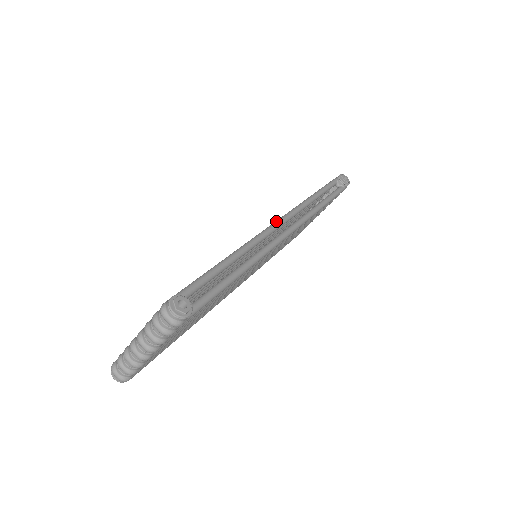
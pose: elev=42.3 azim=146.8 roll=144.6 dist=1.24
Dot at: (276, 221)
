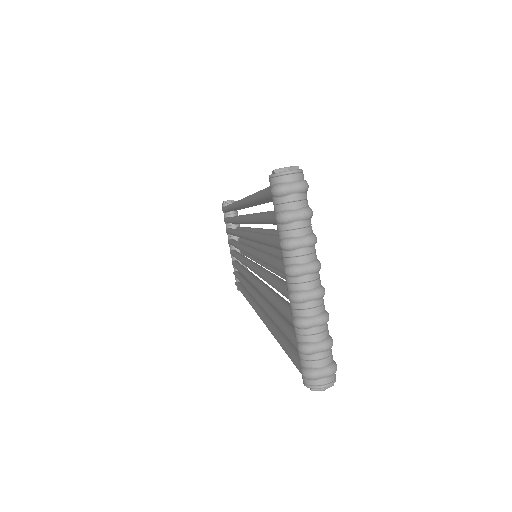
Dot at: (236, 202)
